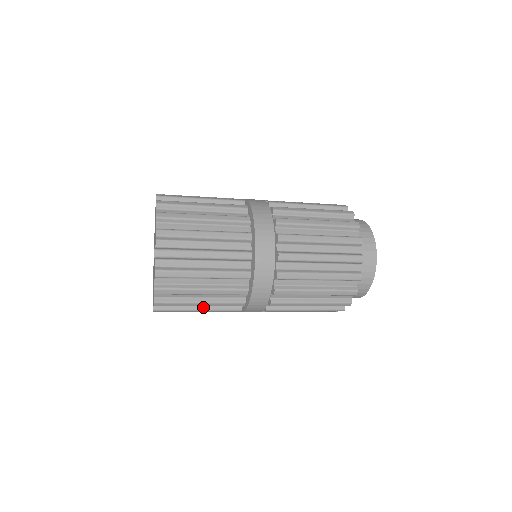
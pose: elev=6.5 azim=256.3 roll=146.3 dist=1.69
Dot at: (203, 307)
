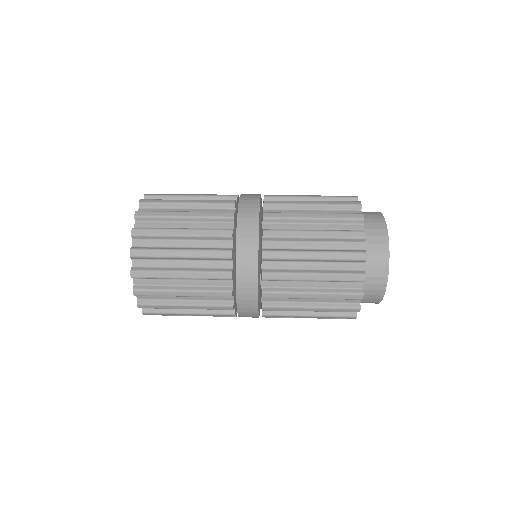
Dot at: occluded
